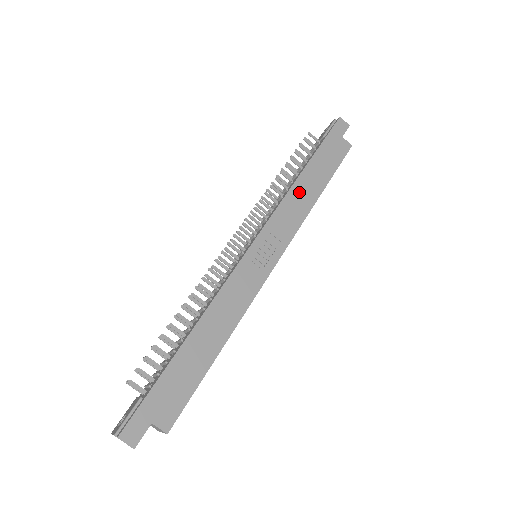
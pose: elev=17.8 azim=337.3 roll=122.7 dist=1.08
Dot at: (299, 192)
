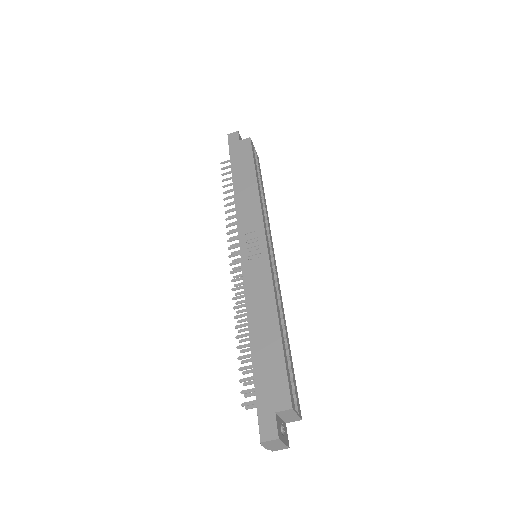
Dot at: (242, 195)
